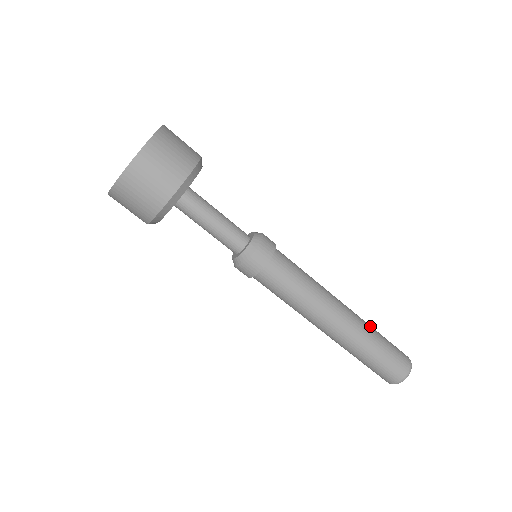
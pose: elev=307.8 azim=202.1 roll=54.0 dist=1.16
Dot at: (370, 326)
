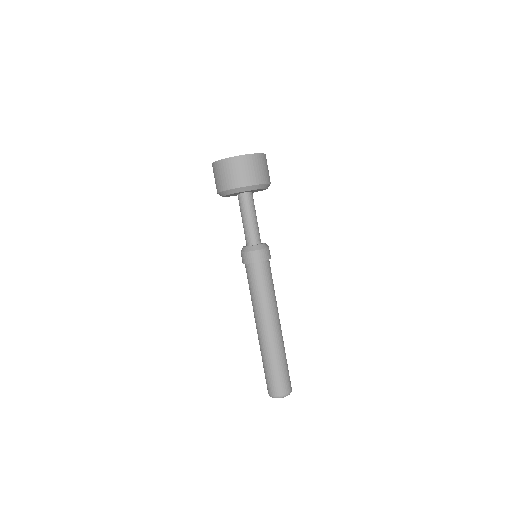
Dot at: occluded
